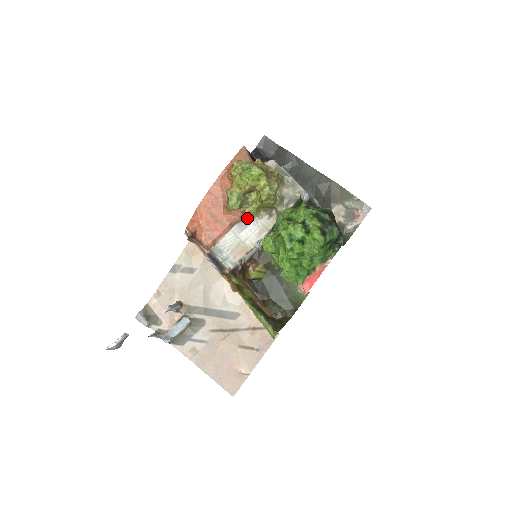
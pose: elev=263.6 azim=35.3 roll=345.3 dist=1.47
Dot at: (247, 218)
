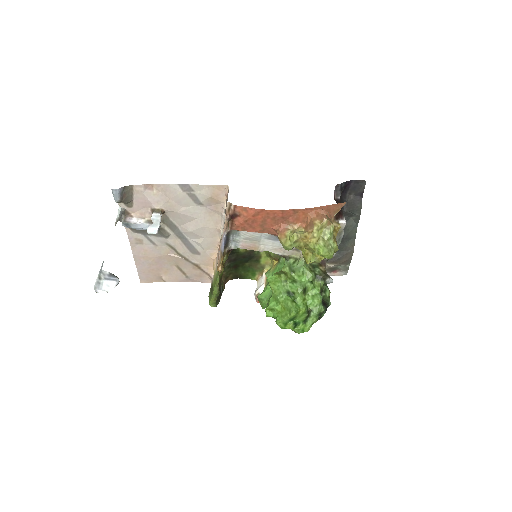
Dot at: occluded
